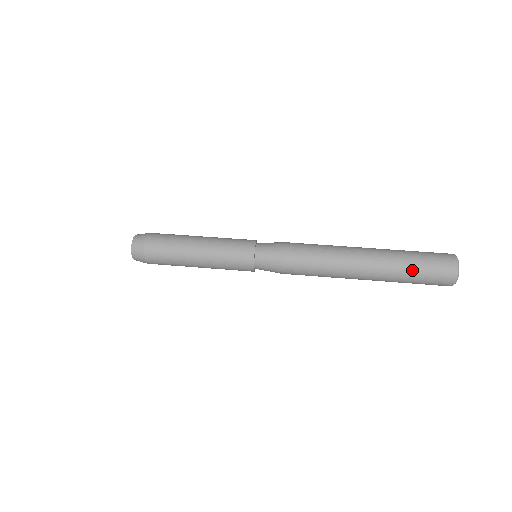
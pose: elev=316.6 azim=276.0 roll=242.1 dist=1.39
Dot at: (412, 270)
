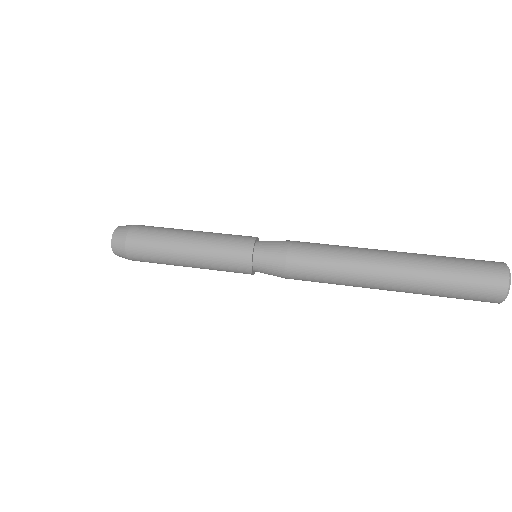
Dot at: (444, 294)
